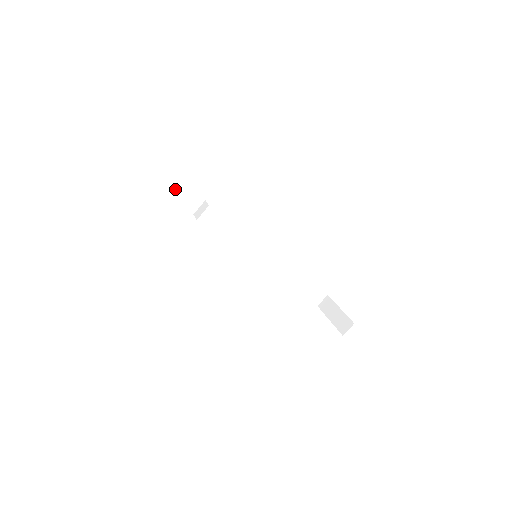
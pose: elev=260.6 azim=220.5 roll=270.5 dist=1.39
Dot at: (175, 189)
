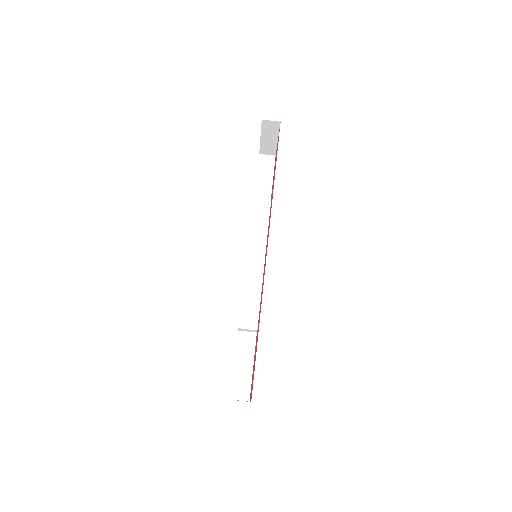
Dot at: (264, 184)
